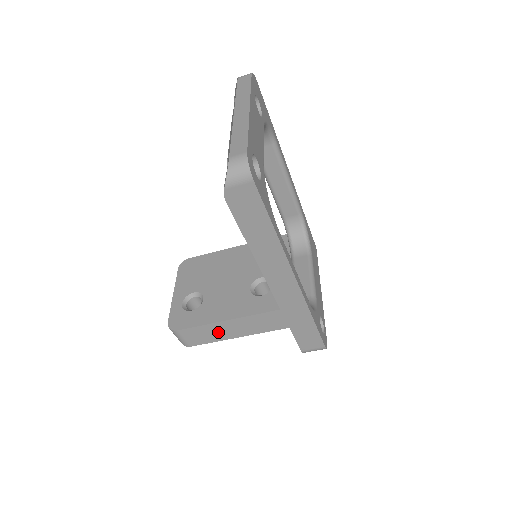
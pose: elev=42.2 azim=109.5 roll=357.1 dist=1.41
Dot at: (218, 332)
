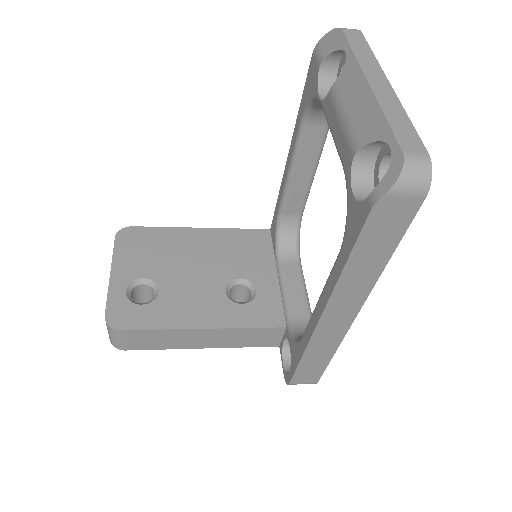
Dot at: (175, 339)
